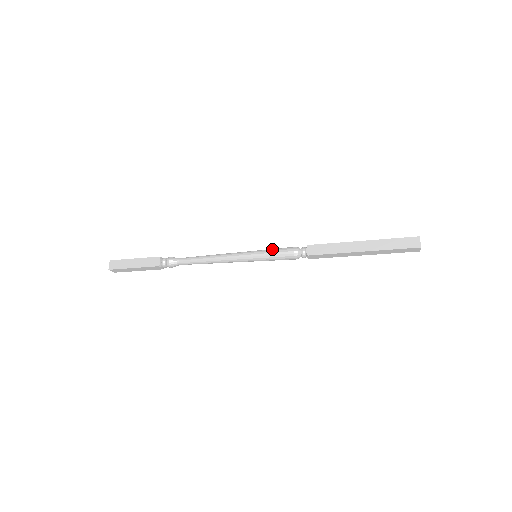
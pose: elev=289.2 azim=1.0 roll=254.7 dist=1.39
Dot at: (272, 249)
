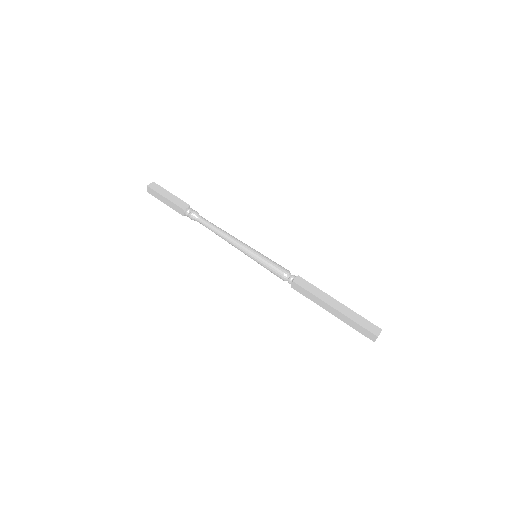
Dot at: occluded
